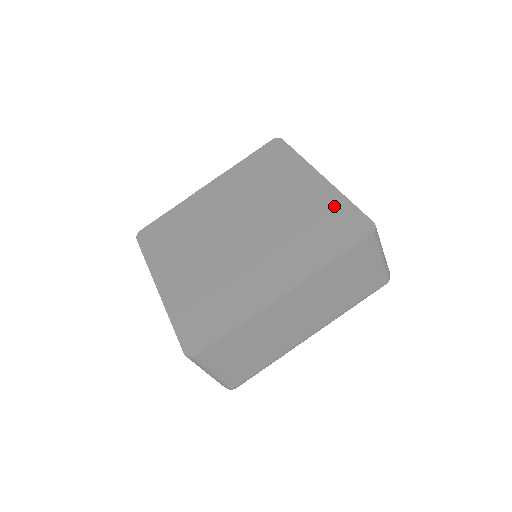
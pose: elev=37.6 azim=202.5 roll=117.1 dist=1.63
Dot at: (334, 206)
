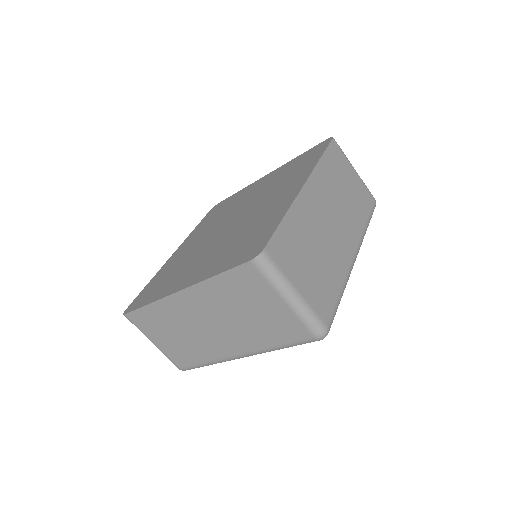
Dot at: (292, 163)
